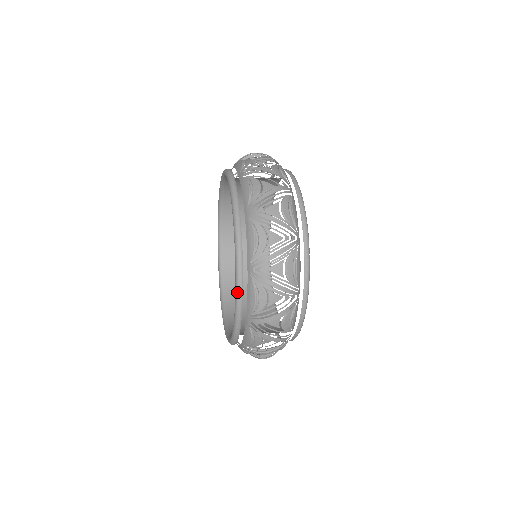
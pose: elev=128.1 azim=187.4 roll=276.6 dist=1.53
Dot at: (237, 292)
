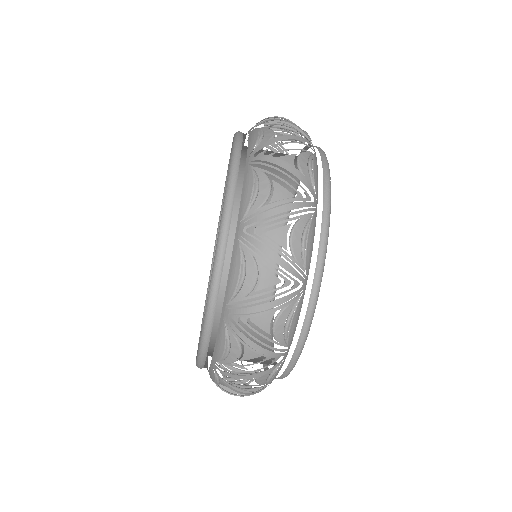
Dot at: (197, 364)
